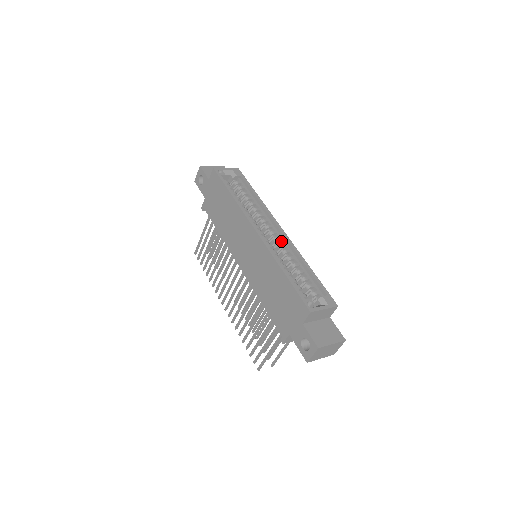
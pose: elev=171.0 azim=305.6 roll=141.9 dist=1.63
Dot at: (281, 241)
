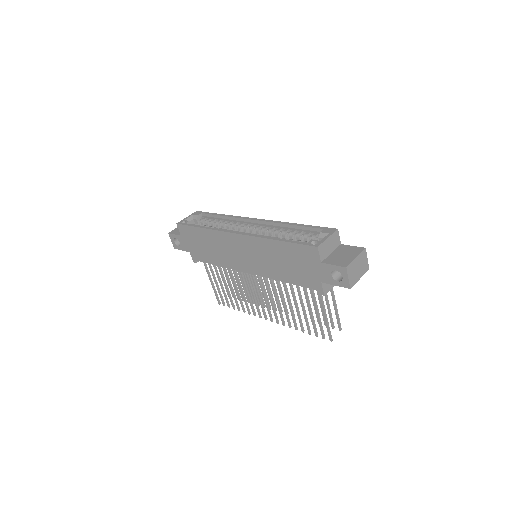
Dot at: (262, 227)
